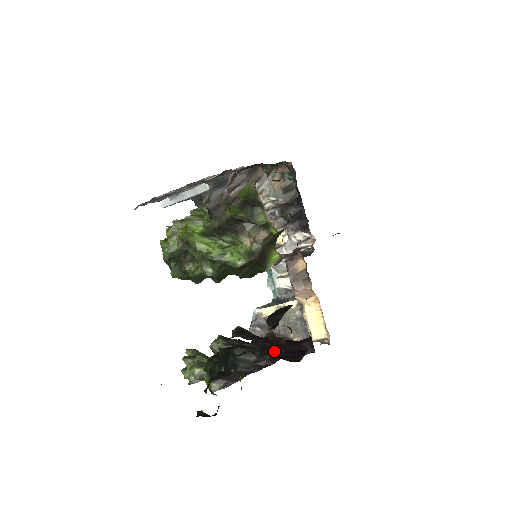
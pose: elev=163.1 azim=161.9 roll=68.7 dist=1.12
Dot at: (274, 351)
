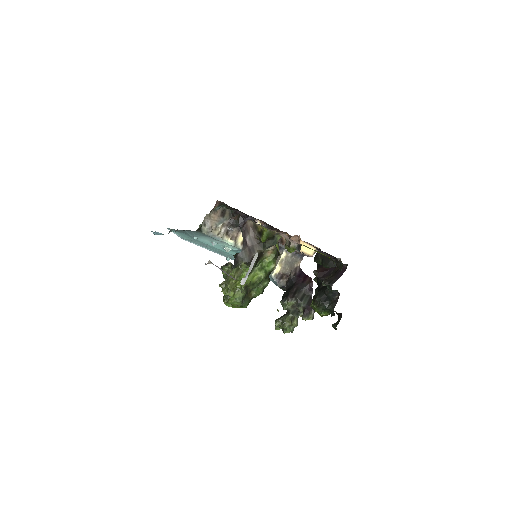
Dot at: (327, 275)
